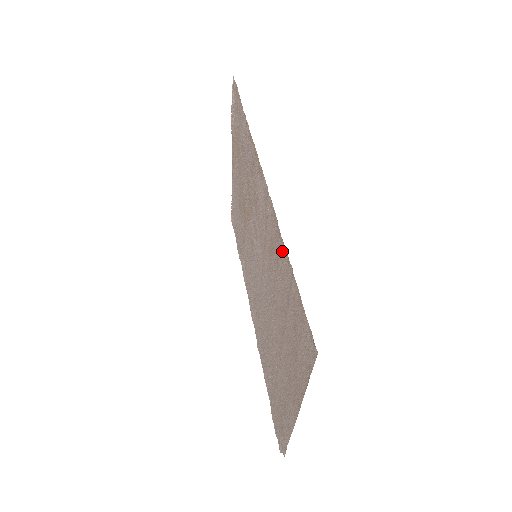
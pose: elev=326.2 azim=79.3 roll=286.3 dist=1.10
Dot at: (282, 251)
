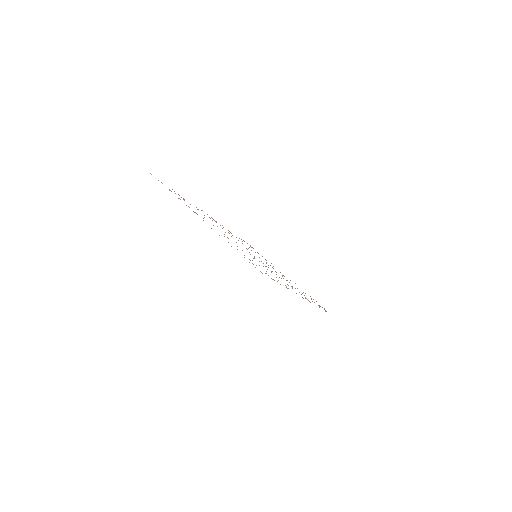
Dot at: occluded
